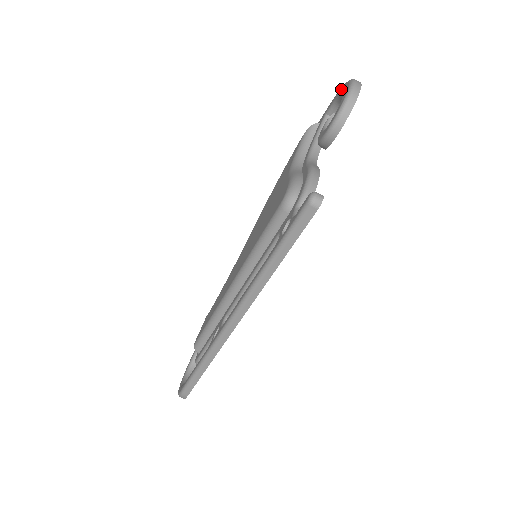
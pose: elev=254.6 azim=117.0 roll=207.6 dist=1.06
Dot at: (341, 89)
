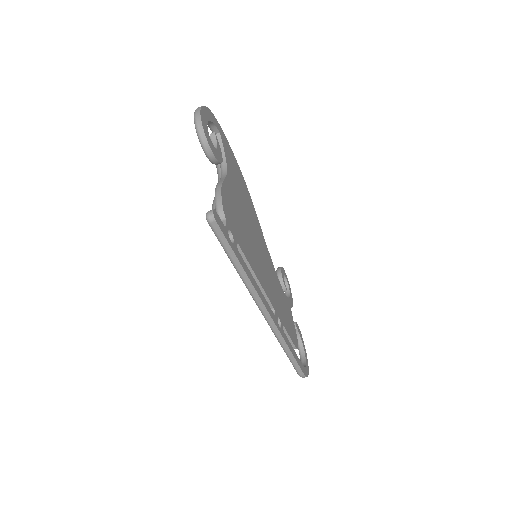
Dot at: occluded
